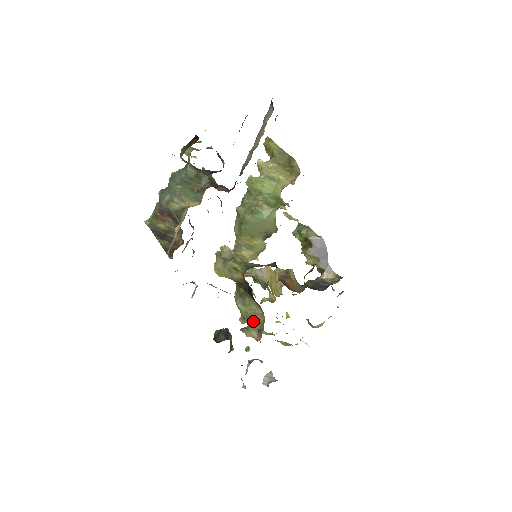
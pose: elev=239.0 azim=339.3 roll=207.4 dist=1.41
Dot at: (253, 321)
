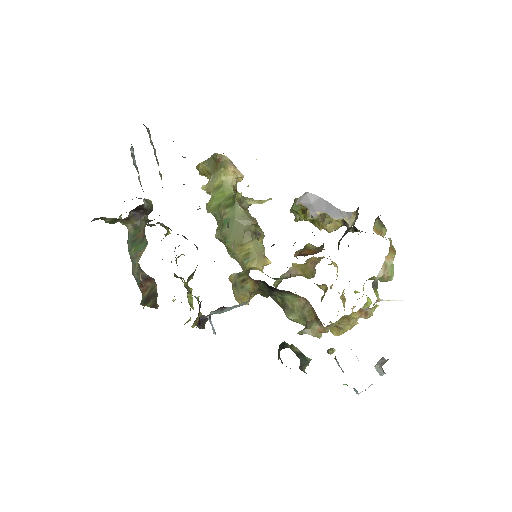
Dot at: (307, 317)
